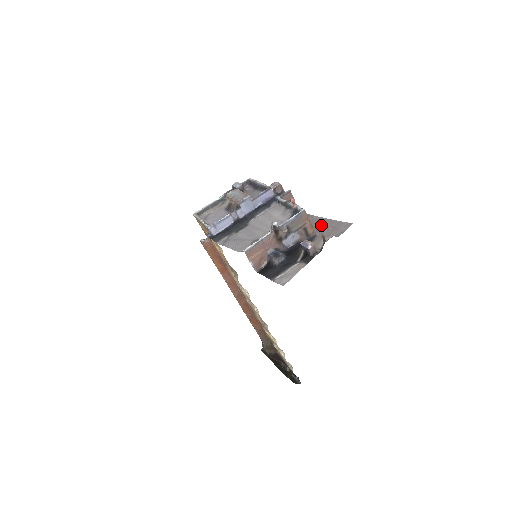
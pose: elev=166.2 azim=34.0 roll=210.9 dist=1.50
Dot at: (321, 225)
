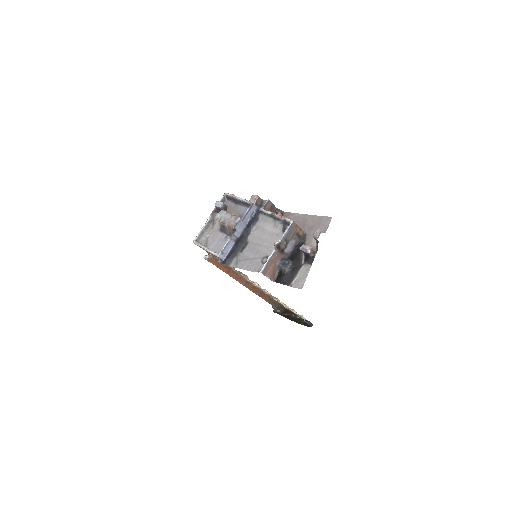
Dot at: (305, 222)
